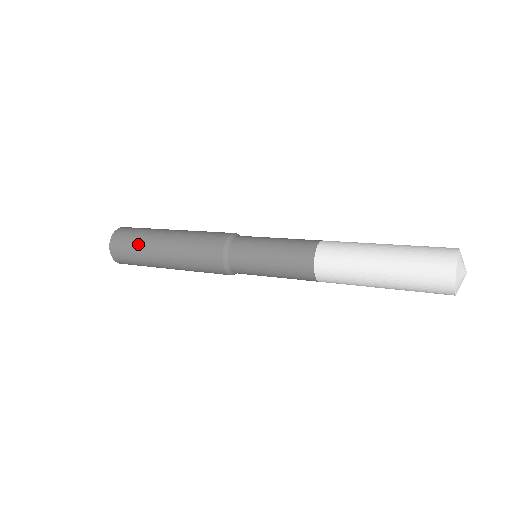
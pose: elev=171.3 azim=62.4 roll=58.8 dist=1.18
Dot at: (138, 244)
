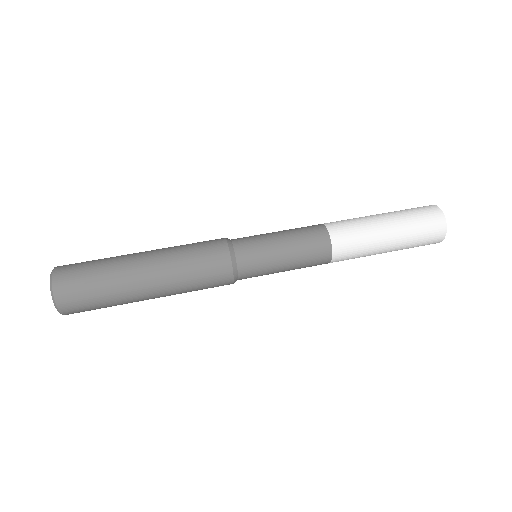
Dot at: (108, 296)
